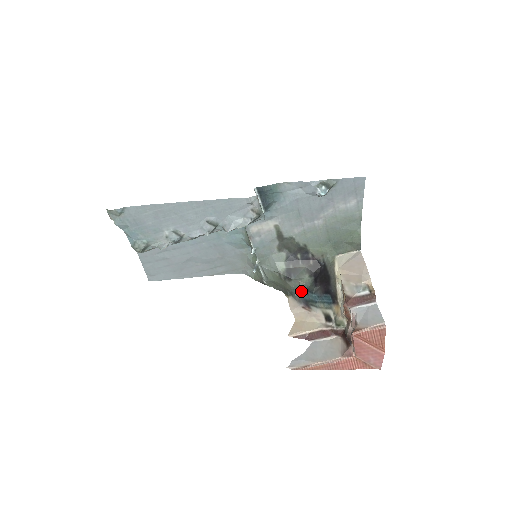
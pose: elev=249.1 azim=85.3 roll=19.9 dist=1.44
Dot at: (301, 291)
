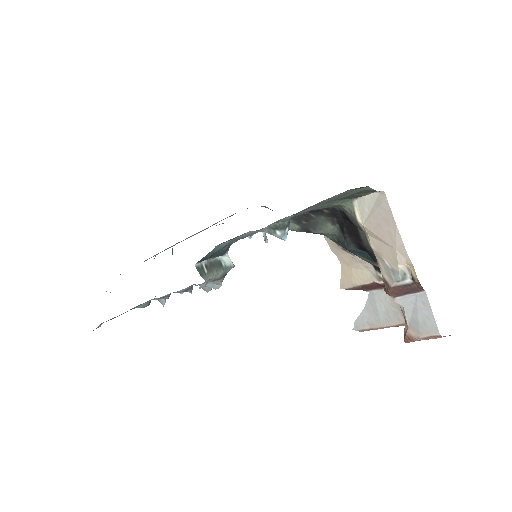
Dot at: (331, 238)
